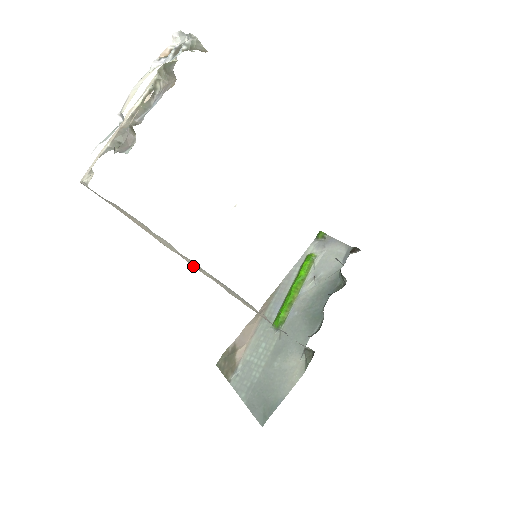
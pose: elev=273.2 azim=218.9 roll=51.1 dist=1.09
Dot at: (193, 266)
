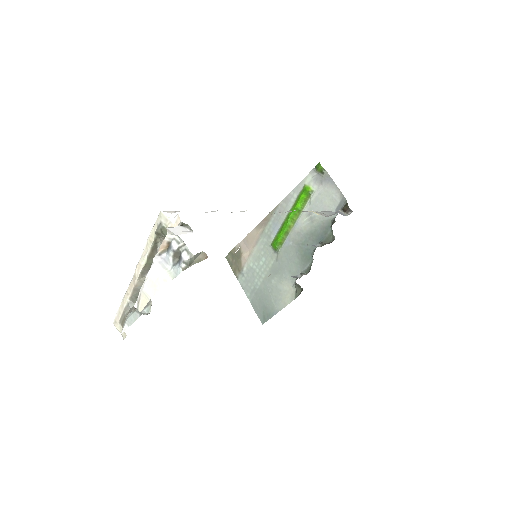
Dot at: occluded
